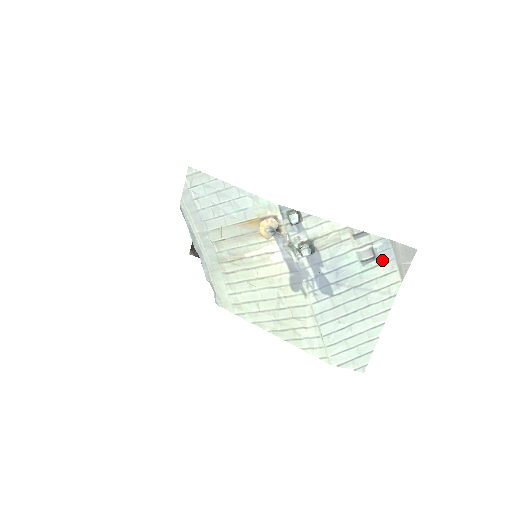
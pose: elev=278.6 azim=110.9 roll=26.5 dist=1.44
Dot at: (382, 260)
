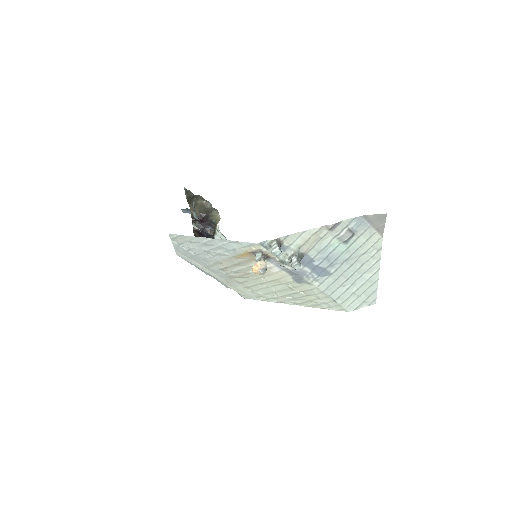
Dot at: (360, 232)
